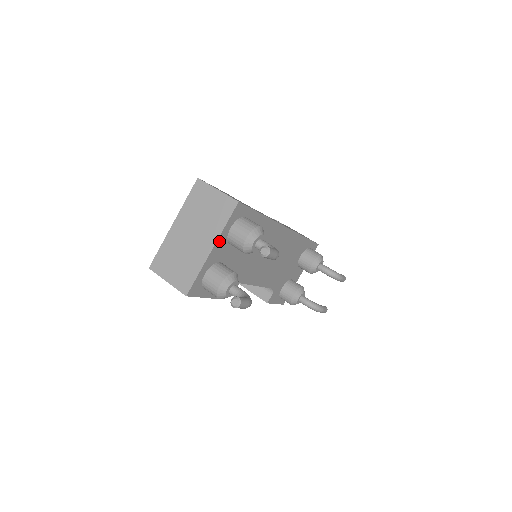
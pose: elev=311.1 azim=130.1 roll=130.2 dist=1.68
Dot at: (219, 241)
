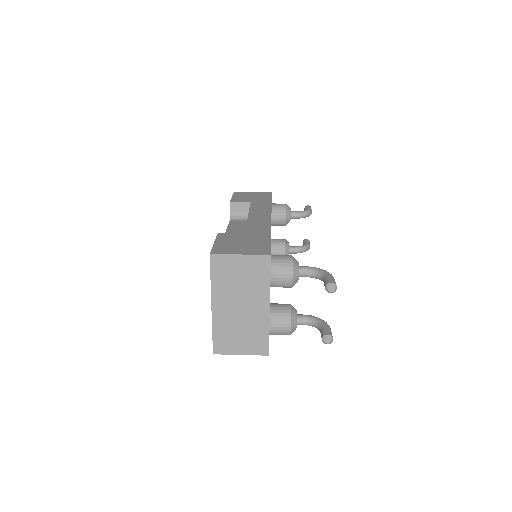
Dot at: occluded
